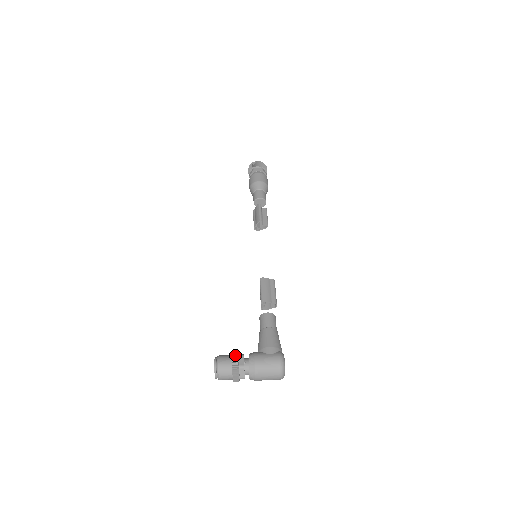
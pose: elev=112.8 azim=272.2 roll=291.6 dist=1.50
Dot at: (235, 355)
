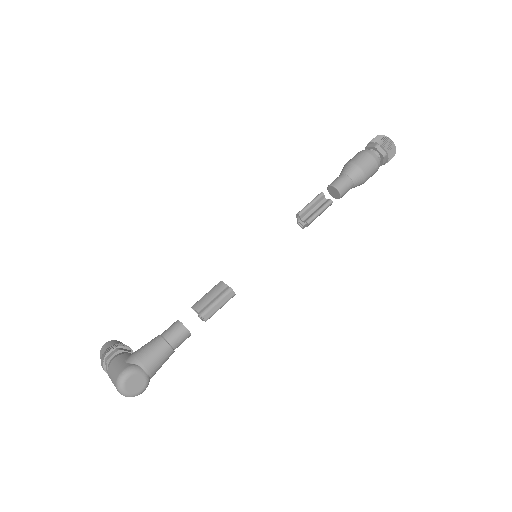
Dot at: (113, 345)
